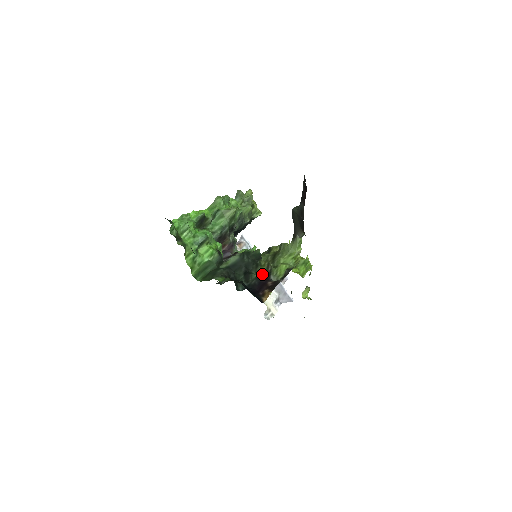
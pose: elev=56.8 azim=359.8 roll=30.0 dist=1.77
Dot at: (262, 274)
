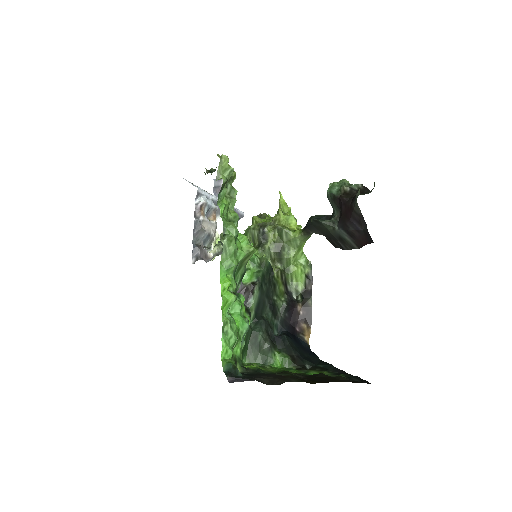
Dot at: (282, 293)
